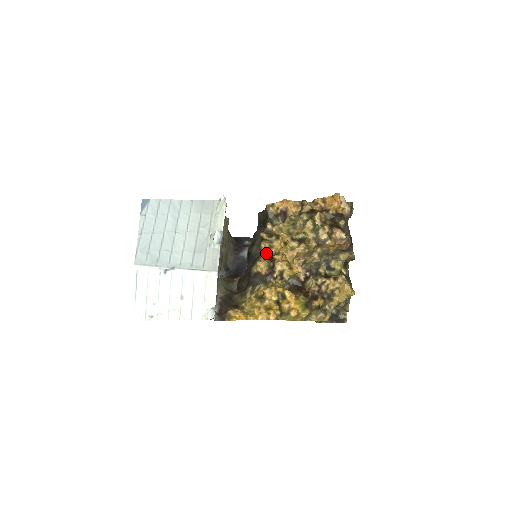
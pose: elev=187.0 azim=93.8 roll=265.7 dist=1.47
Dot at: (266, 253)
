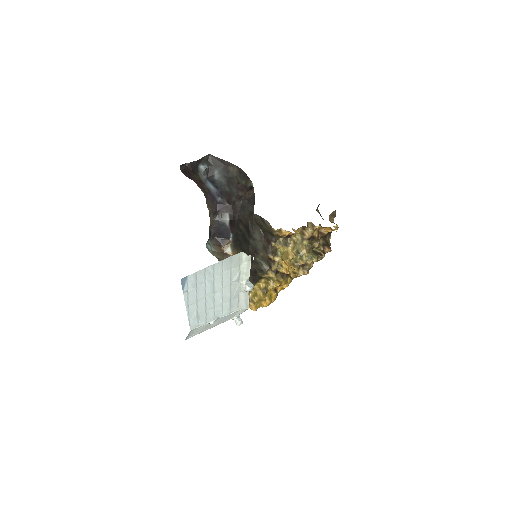
Dot at: occluded
